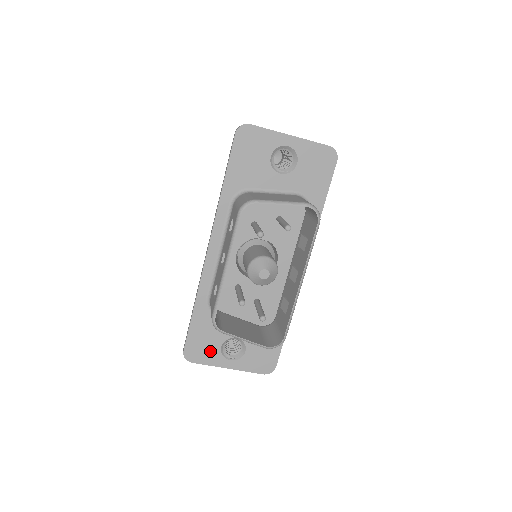
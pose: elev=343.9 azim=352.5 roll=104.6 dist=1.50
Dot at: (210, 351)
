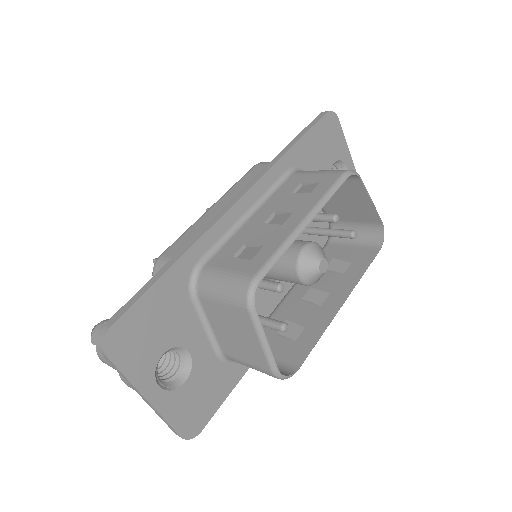
Dot at: (145, 352)
